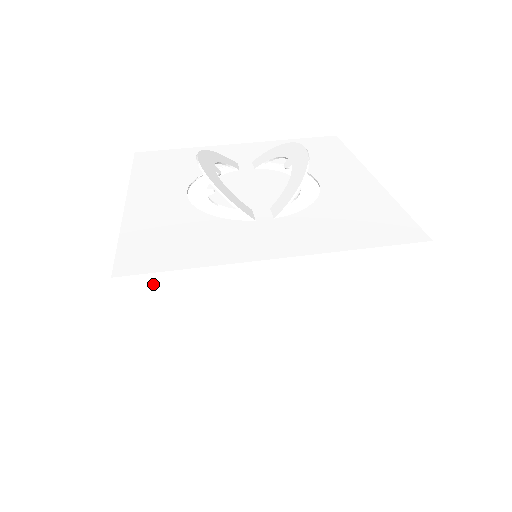
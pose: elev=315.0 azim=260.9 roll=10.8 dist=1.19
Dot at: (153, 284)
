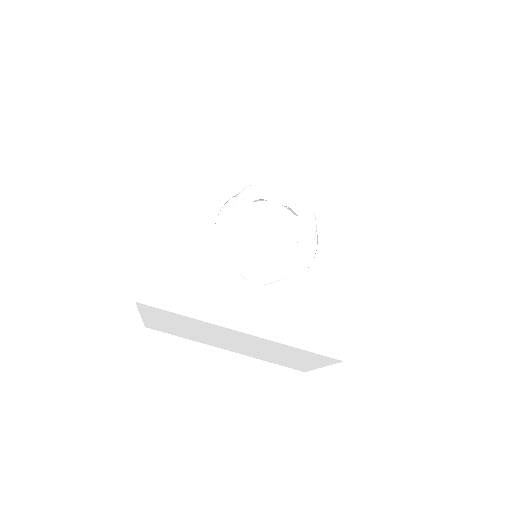
Dot at: (161, 311)
